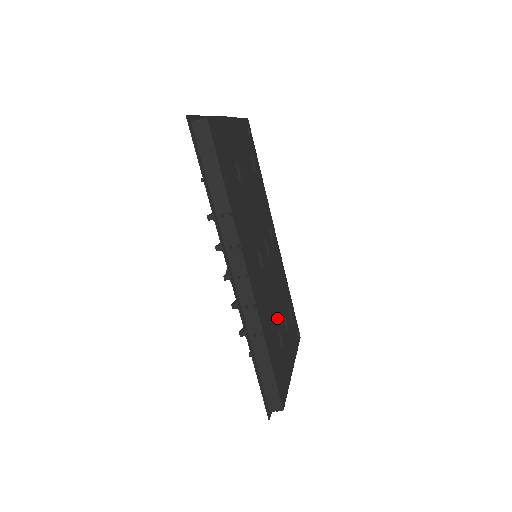
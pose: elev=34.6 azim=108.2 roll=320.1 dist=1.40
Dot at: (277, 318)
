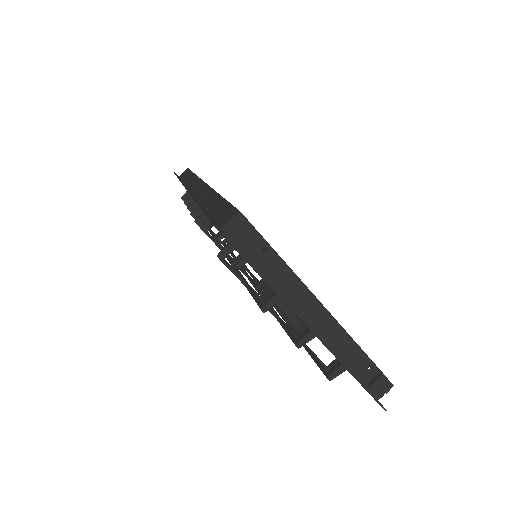
Dot at: occluded
